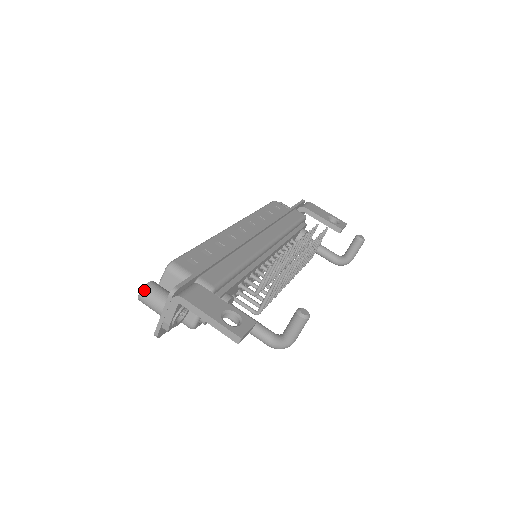
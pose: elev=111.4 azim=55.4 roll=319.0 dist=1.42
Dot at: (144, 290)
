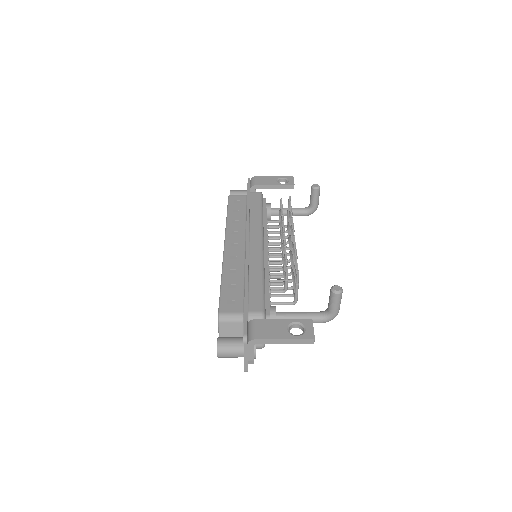
Dot at: (219, 350)
